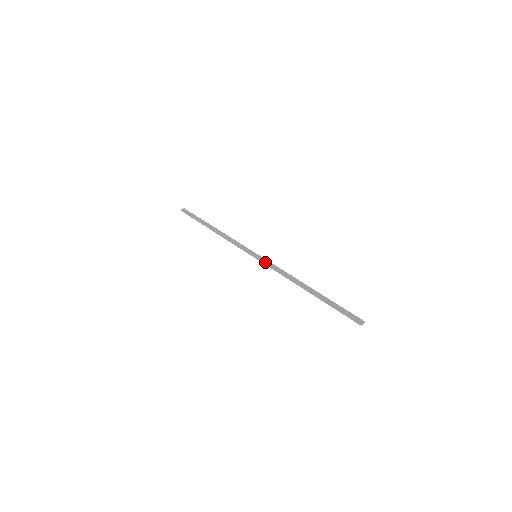
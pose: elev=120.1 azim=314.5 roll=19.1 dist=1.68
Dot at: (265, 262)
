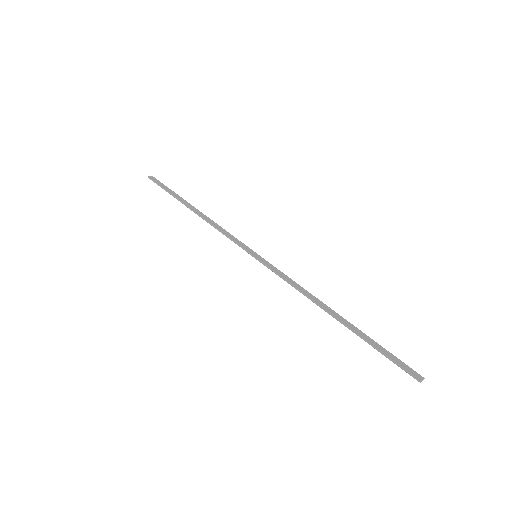
Dot at: (270, 266)
